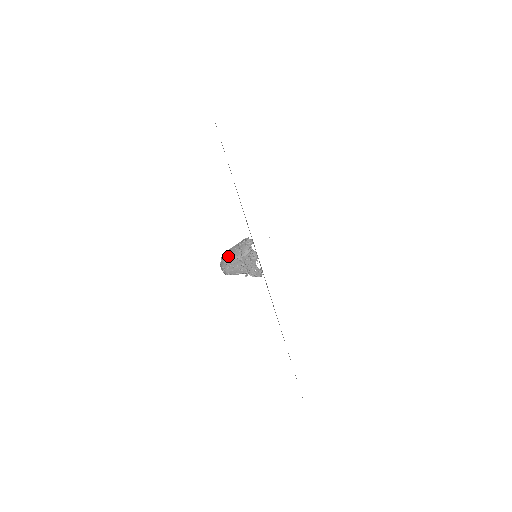
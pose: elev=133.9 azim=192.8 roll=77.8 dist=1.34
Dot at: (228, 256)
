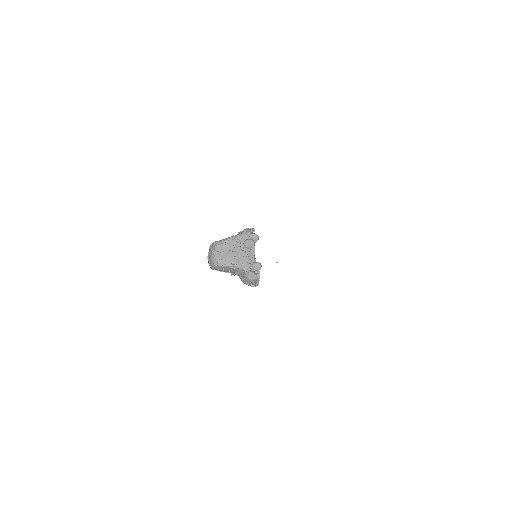
Dot at: (219, 240)
